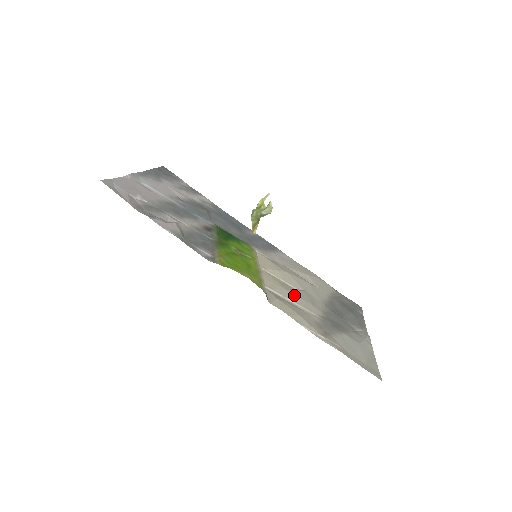
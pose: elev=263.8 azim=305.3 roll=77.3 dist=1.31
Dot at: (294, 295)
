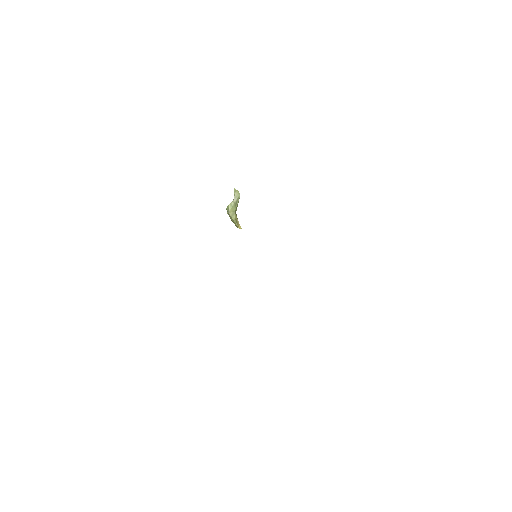
Dot at: occluded
